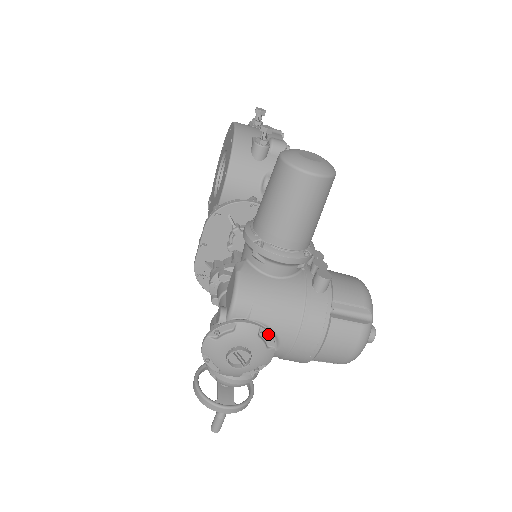
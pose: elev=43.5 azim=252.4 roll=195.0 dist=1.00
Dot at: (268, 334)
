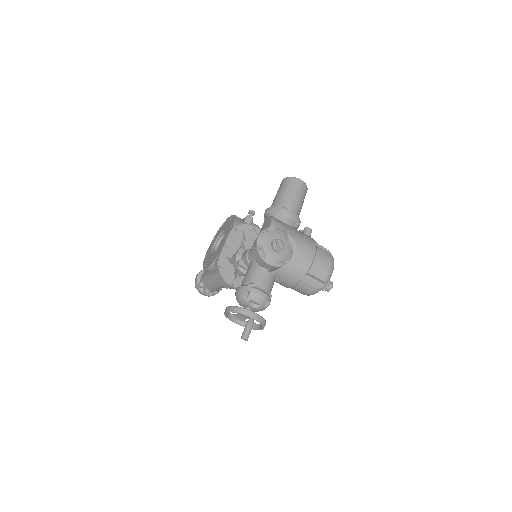
Dot at: (290, 240)
